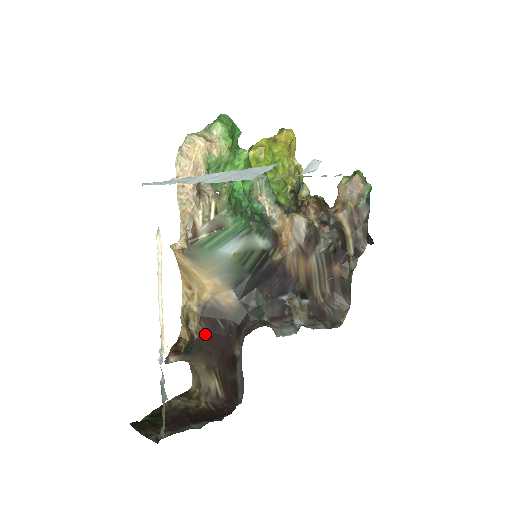
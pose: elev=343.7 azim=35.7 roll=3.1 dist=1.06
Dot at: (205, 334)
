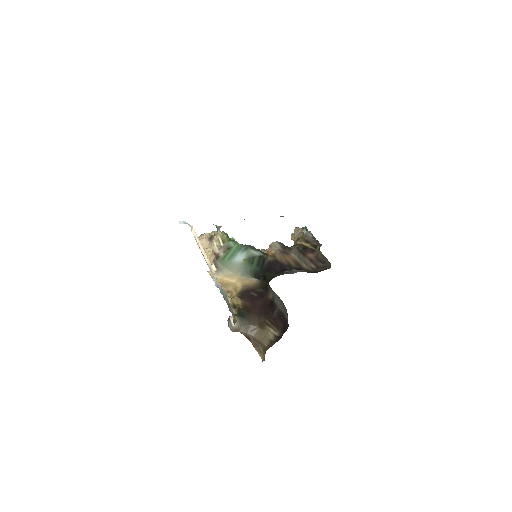
Dot at: (248, 305)
